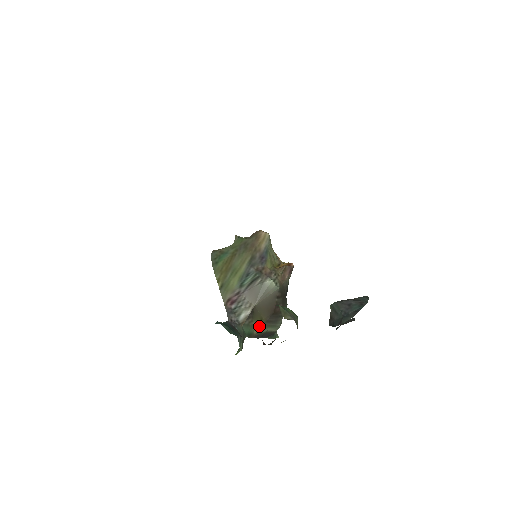
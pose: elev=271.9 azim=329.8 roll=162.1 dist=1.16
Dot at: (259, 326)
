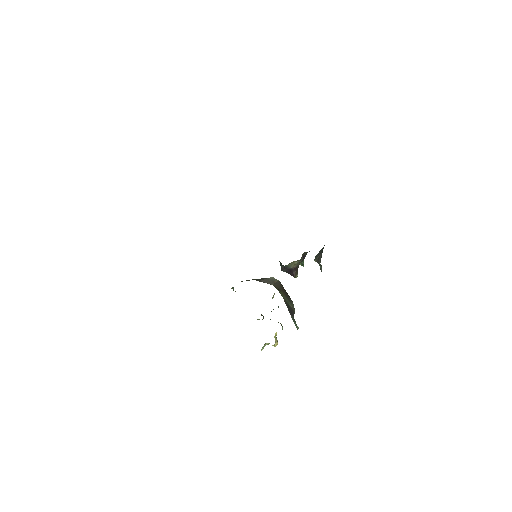
Dot at: (283, 295)
